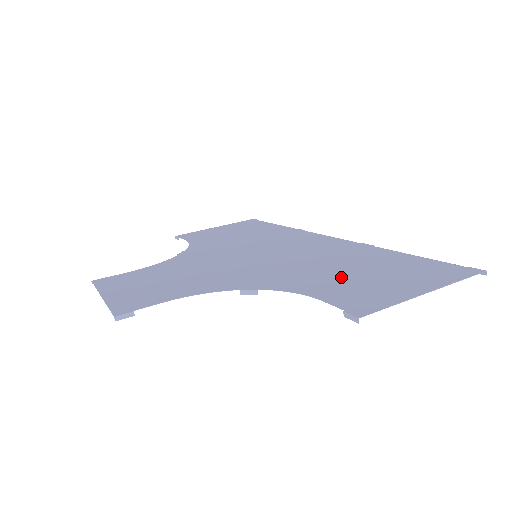
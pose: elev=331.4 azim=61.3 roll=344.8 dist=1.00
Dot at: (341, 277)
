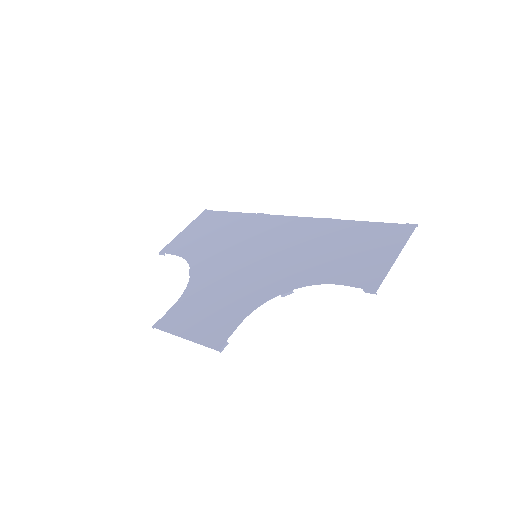
Dot at: (337, 259)
